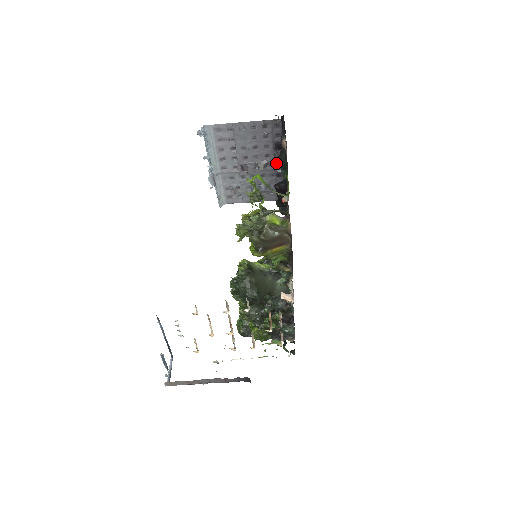
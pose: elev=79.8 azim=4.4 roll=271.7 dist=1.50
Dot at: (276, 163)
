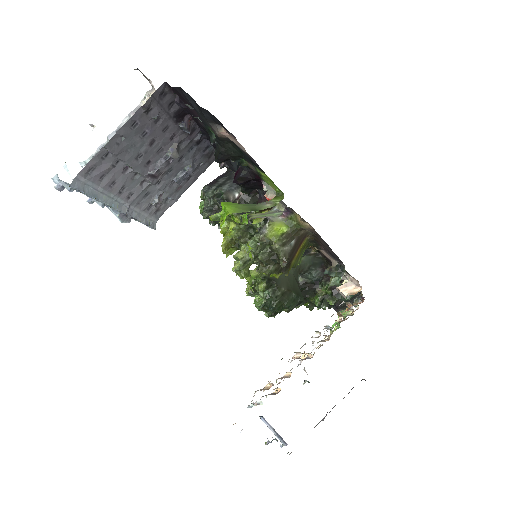
Dot at: (222, 160)
